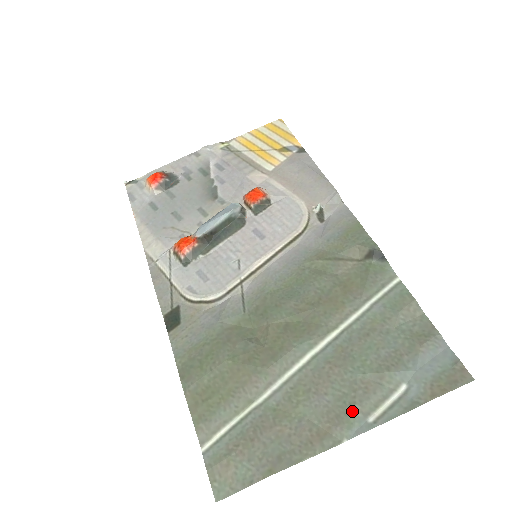
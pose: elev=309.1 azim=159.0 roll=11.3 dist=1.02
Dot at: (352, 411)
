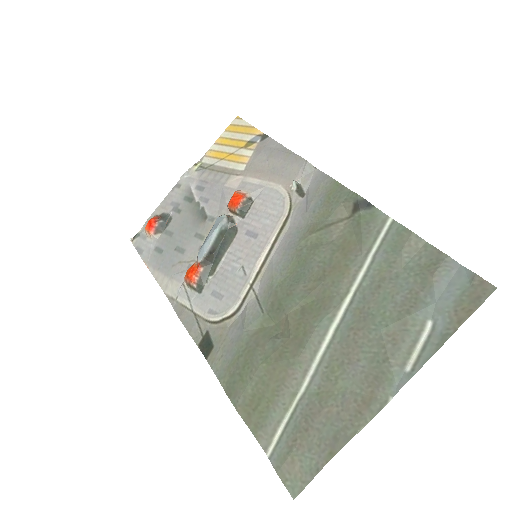
Dot at: (387, 367)
